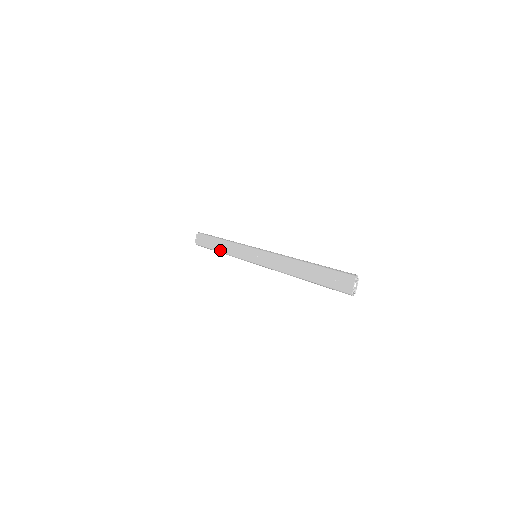
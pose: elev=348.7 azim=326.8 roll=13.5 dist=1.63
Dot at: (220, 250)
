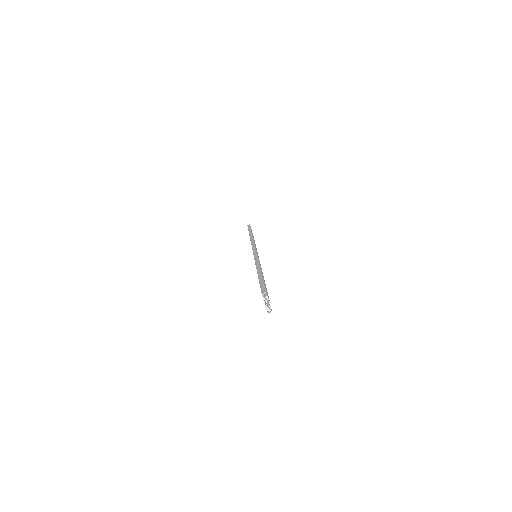
Dot at: occluded
